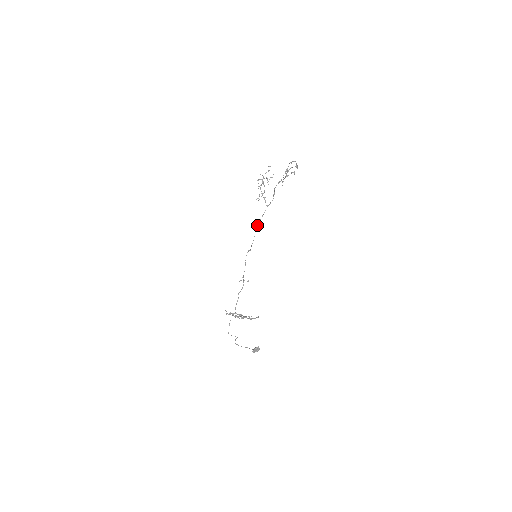
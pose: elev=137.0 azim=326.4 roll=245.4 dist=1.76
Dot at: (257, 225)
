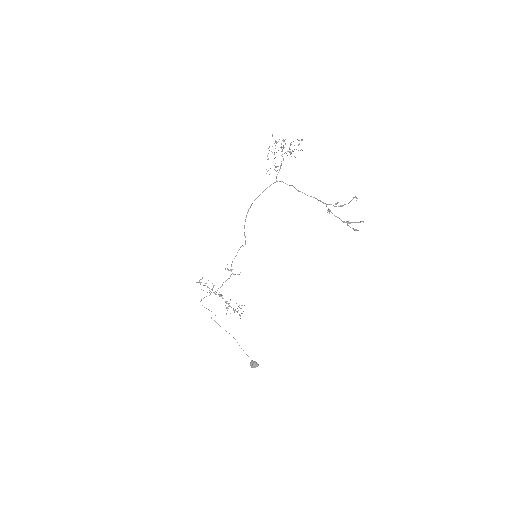
Dot at: (255, 199)
